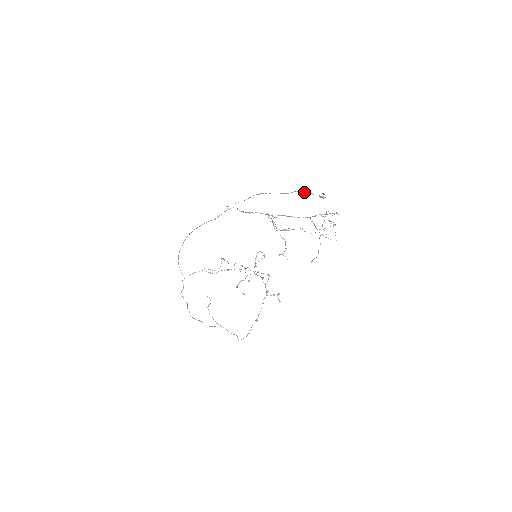
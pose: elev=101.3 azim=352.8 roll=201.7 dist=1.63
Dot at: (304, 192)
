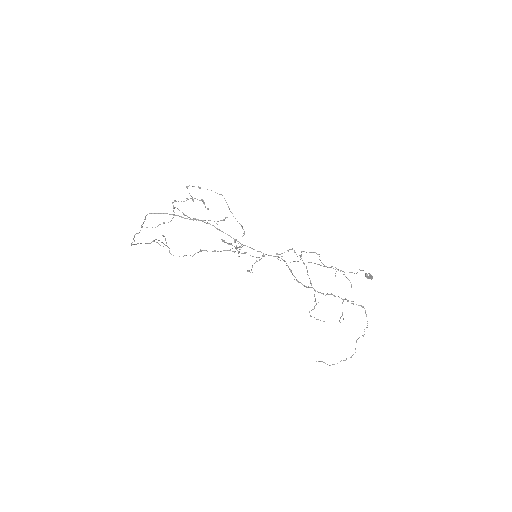
Dot at: occluded
